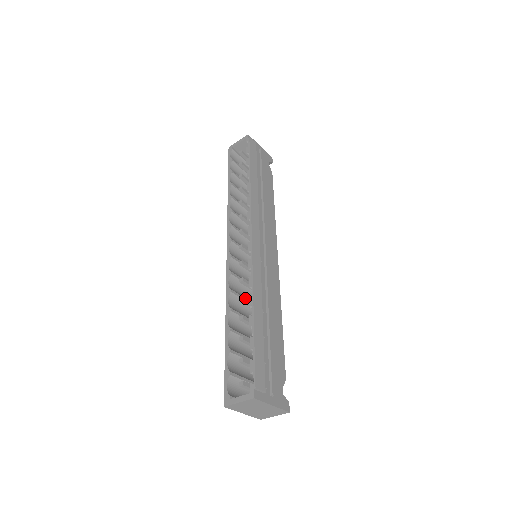
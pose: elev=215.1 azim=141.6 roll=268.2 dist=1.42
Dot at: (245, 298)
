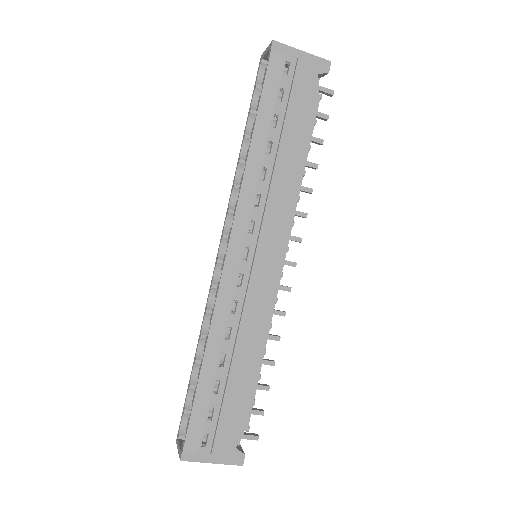
Dot at: occluded
